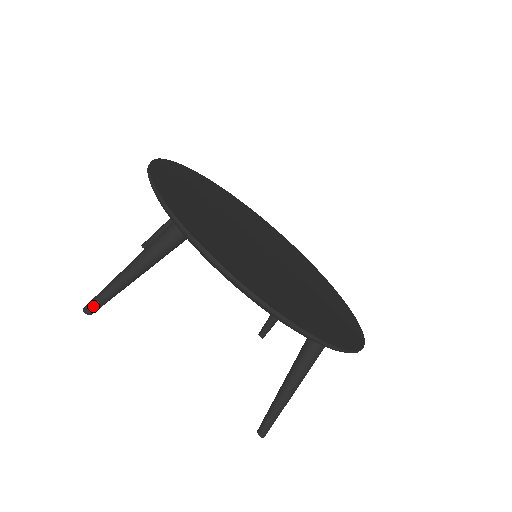
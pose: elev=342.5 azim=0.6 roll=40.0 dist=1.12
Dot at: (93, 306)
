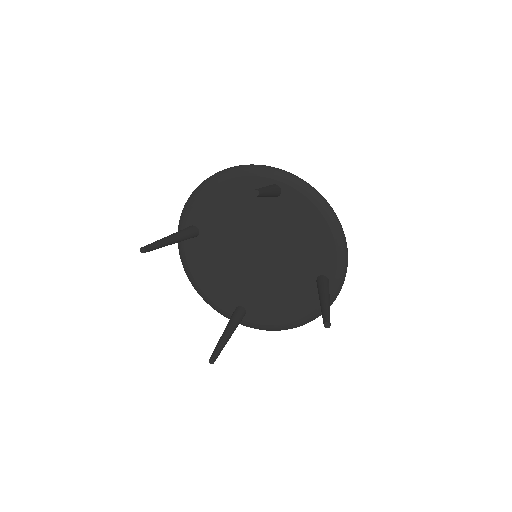
Dot at: (260, 191)
